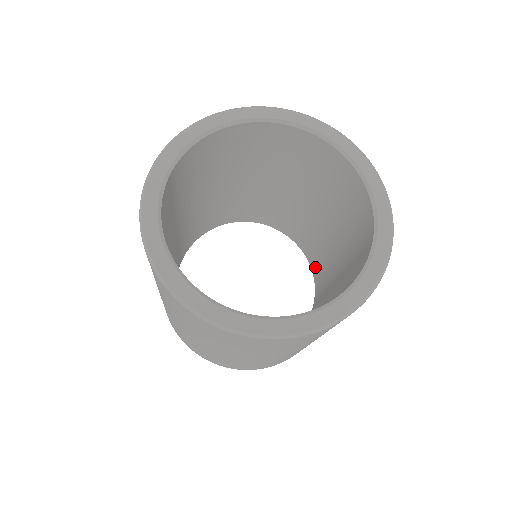
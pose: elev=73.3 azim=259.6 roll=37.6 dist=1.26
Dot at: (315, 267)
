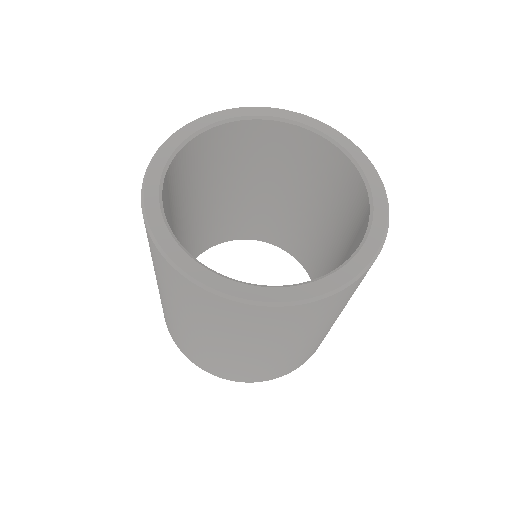
Dot at: occluded
